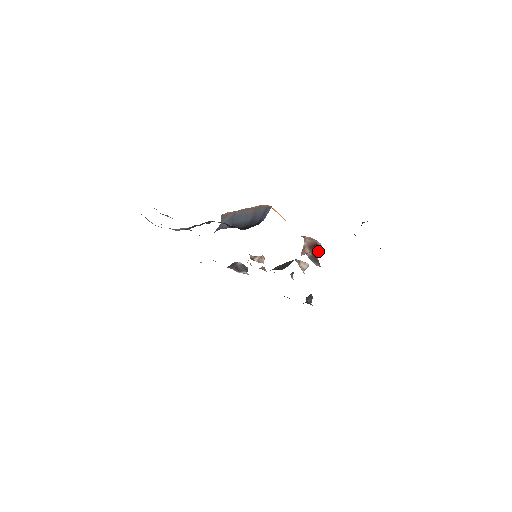
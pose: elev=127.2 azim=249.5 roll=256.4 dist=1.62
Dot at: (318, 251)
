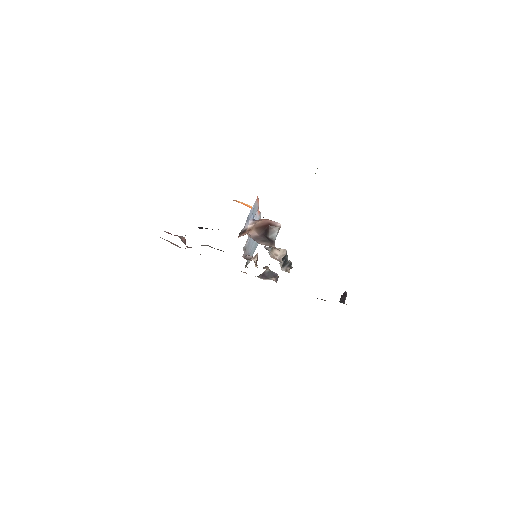
Dot at: (275, 231)
